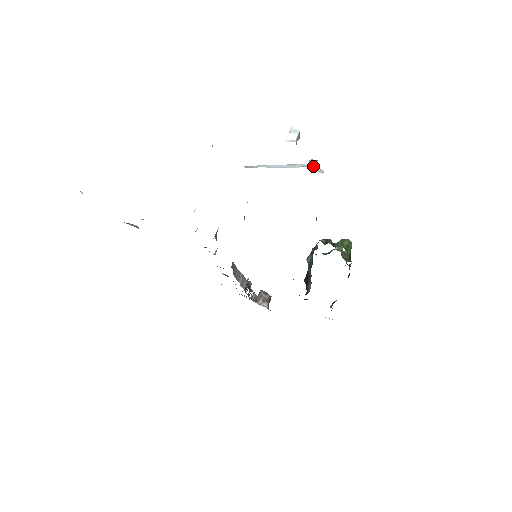
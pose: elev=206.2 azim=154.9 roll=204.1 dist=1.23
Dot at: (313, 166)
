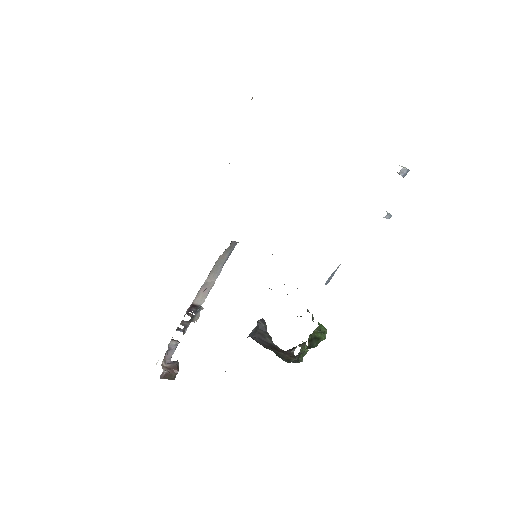
Dot at: (386, 211)
